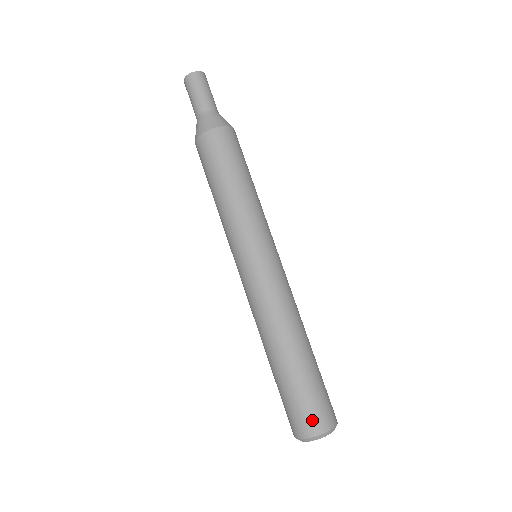
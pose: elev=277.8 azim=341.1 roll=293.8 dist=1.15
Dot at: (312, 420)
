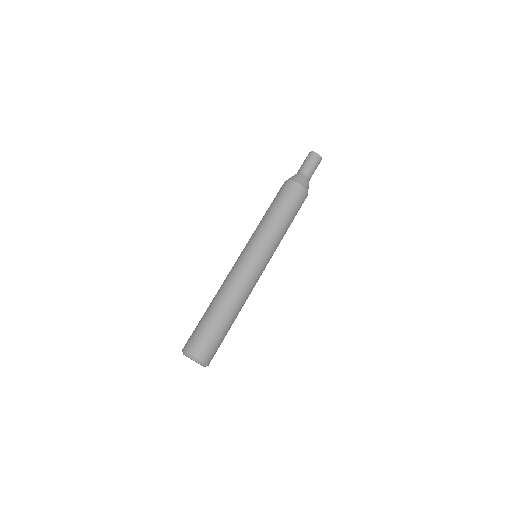
Dot at: (210, 354)
